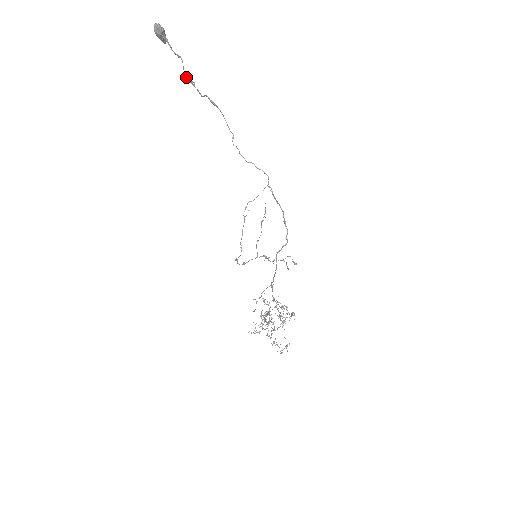
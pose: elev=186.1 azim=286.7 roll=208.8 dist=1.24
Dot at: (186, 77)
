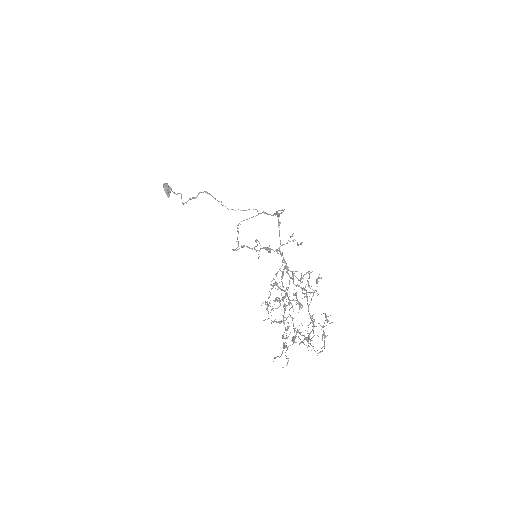
Dot at: (183, 203)
